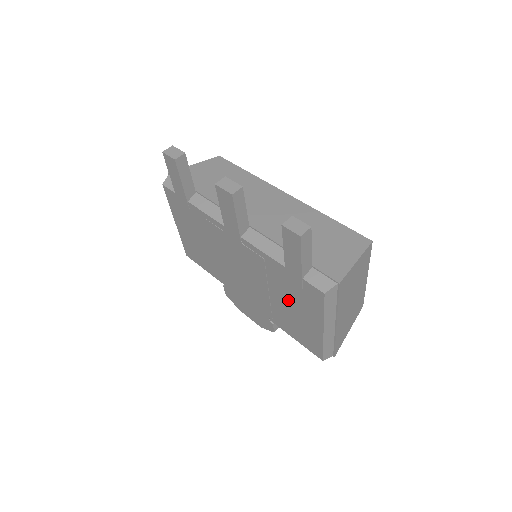
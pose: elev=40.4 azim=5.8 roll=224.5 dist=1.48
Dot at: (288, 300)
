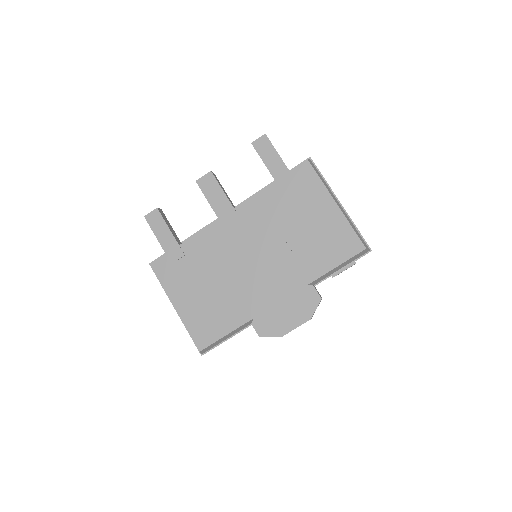
Dot at: (299, 218)
